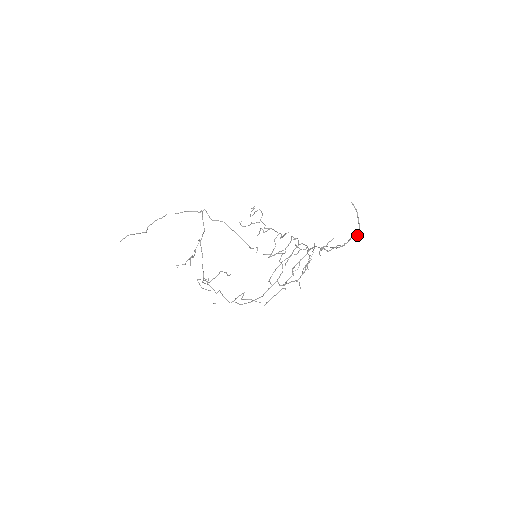
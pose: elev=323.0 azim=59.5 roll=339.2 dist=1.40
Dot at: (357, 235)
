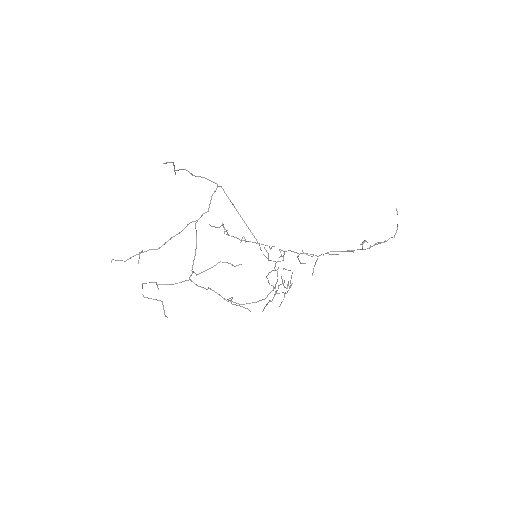
Dot at: (391, 237)
